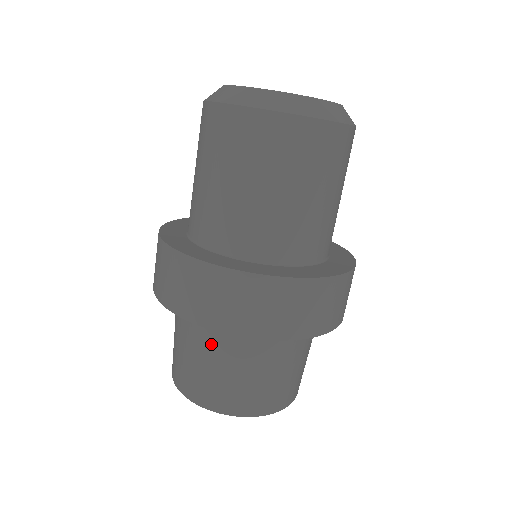
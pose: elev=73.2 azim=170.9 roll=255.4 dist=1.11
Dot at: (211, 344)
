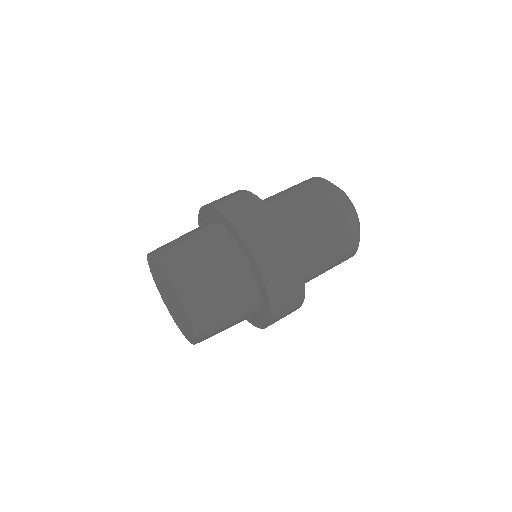
Dot at: (210, 240)
